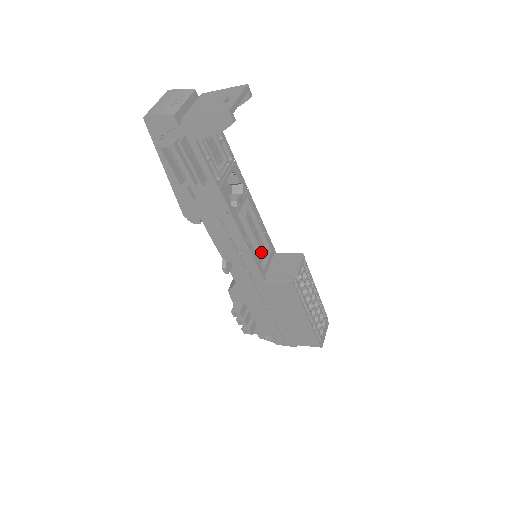
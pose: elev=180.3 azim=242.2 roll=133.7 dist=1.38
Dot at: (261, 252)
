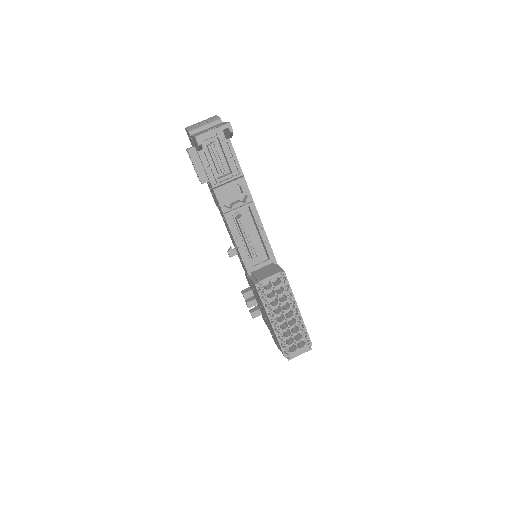
Dot at: (250, 252)
